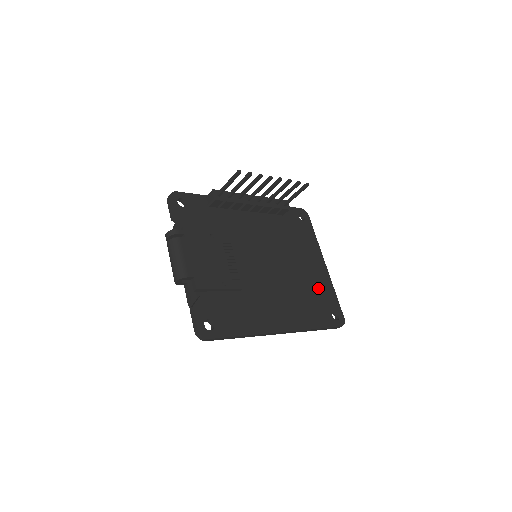
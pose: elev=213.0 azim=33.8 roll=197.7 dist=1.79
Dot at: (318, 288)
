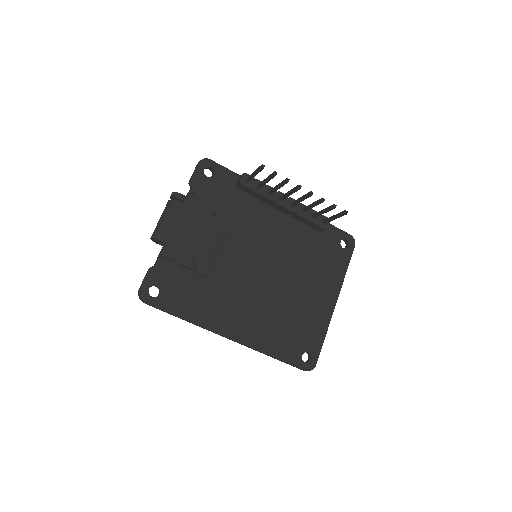
Dot at: (306, 321)
